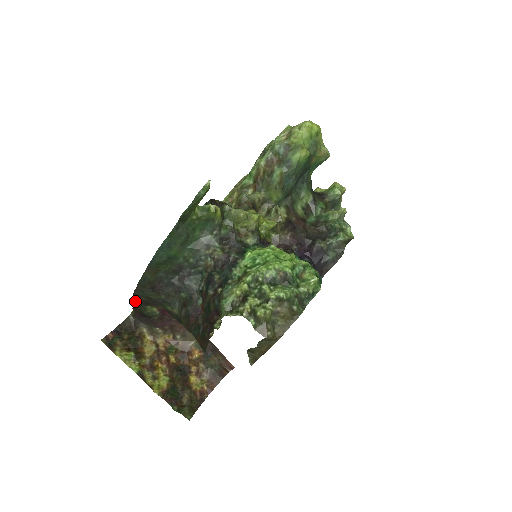
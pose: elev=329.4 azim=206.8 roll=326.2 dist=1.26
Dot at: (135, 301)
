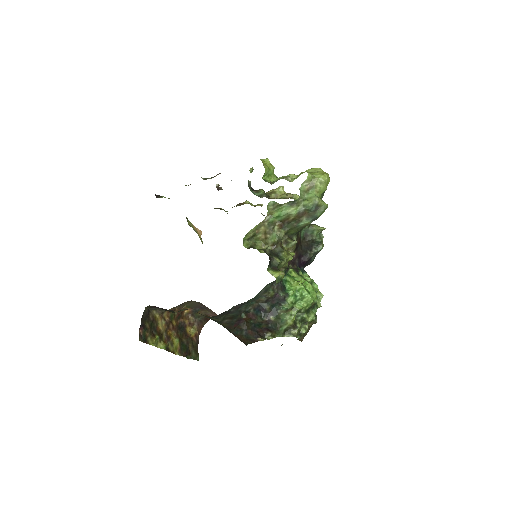
Dot at: occluded
